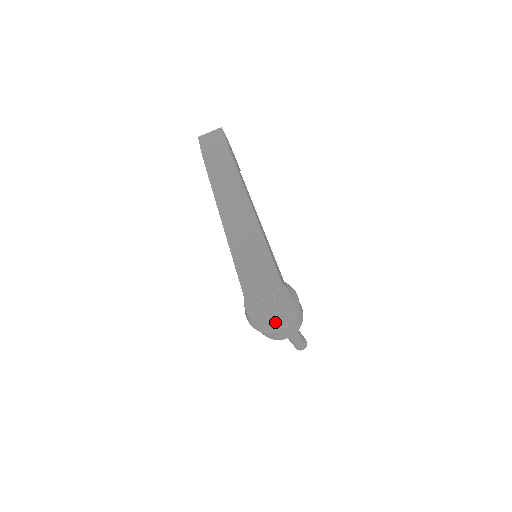
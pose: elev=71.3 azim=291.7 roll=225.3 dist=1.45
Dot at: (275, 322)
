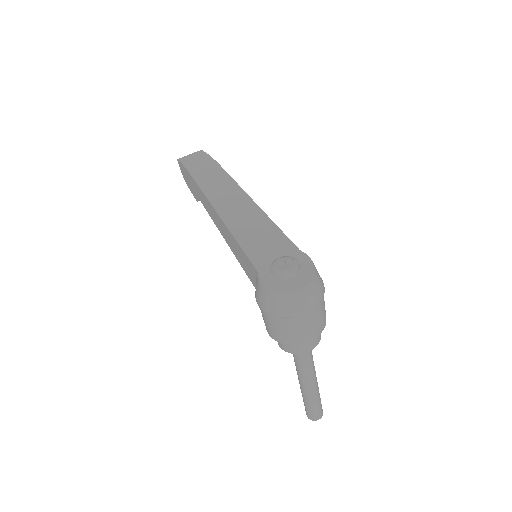
Dot at: (303, 287)
